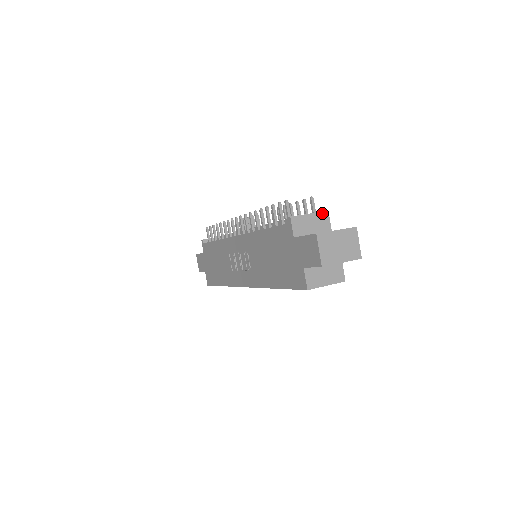
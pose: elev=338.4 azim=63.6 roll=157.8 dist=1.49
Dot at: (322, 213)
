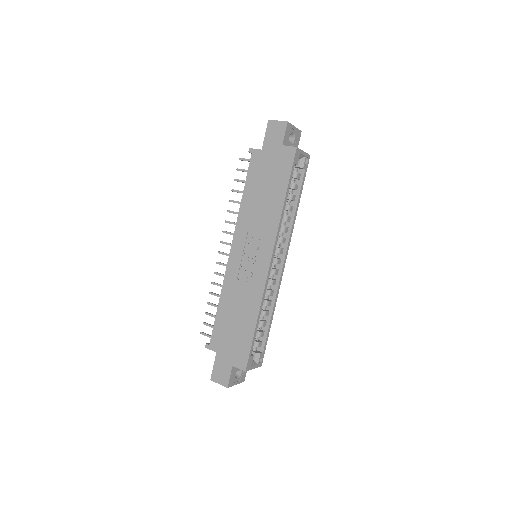
Dot at: occluded
